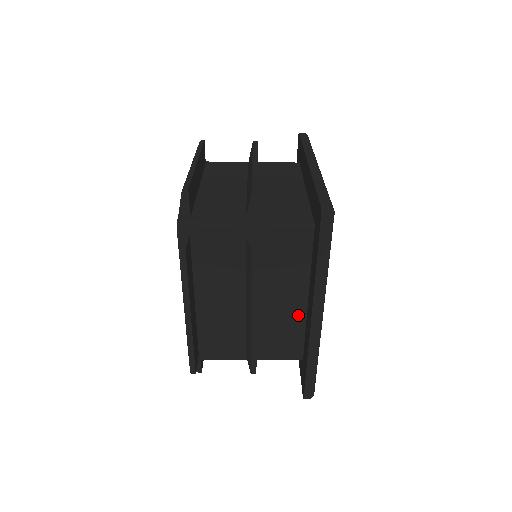
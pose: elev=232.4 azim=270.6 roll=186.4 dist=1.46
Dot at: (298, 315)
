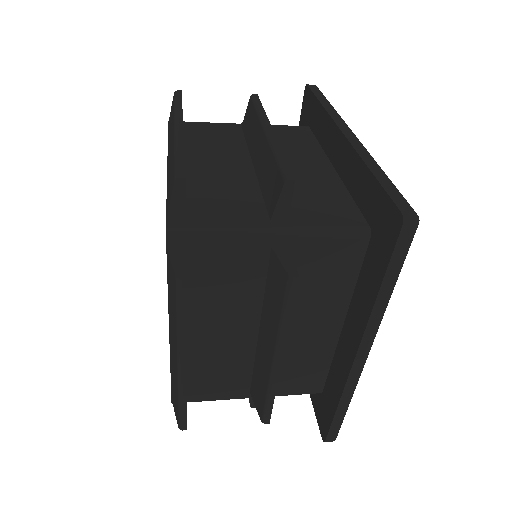
Dot at: (326, 344)
